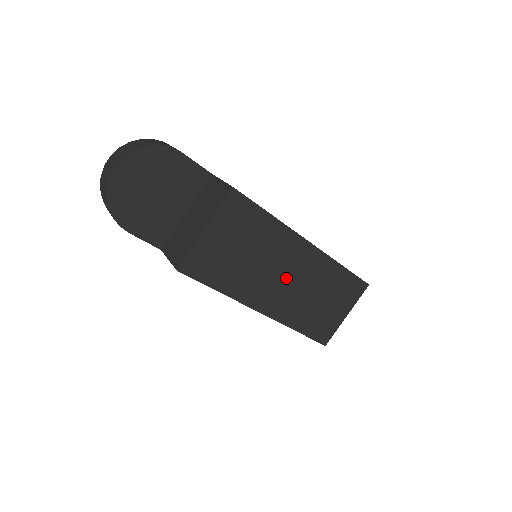
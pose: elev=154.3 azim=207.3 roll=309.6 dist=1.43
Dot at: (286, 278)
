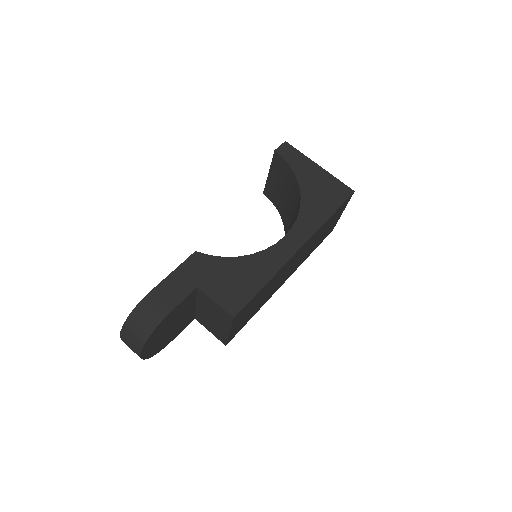
Dot at: (291, 267)
